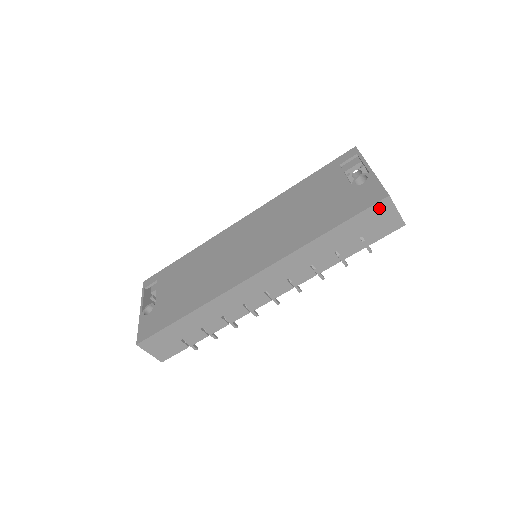
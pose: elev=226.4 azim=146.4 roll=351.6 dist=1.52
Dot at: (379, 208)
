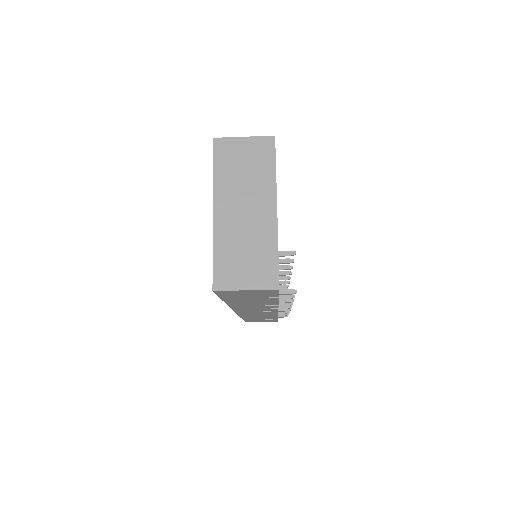
Dot at: (226, 293)
